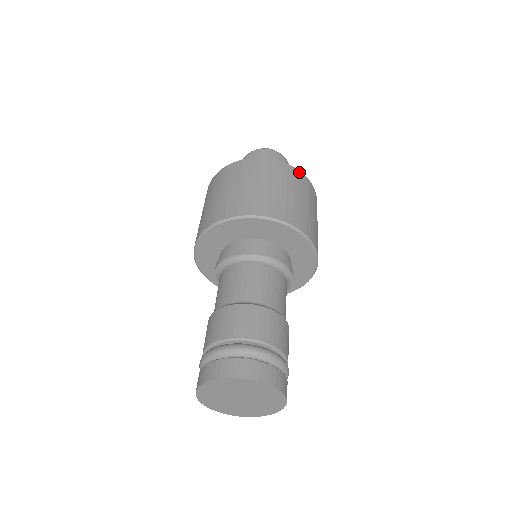
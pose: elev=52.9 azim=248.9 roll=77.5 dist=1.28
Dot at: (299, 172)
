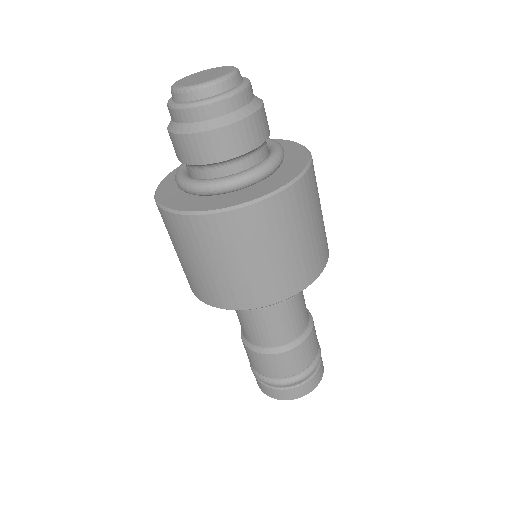
Dot at: (236, 213)
